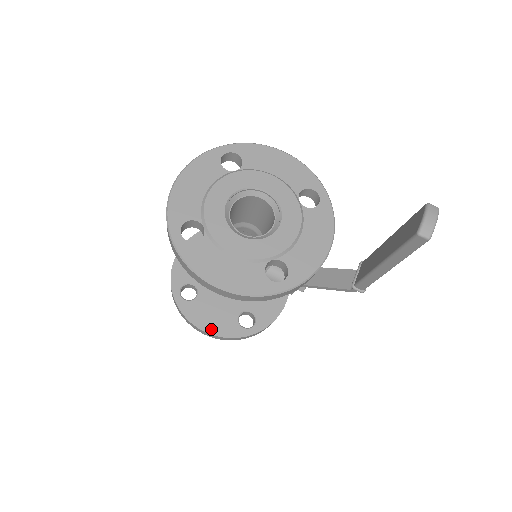
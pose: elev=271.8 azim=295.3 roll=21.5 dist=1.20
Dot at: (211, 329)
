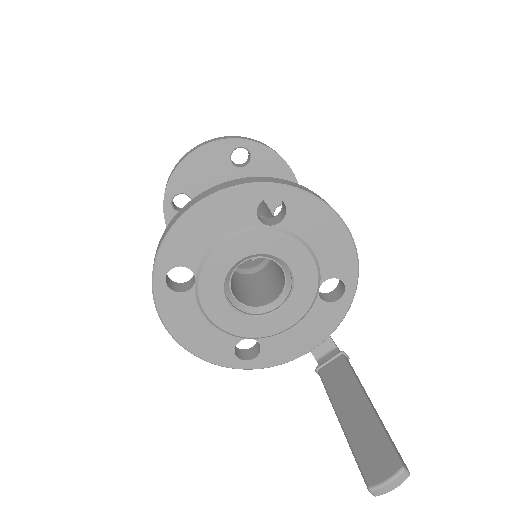
Dot at: occluded
